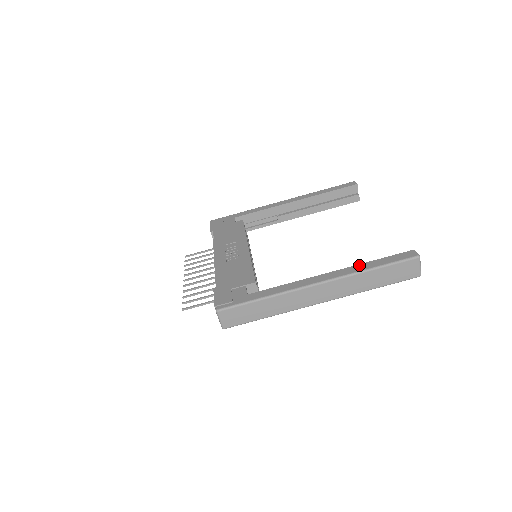
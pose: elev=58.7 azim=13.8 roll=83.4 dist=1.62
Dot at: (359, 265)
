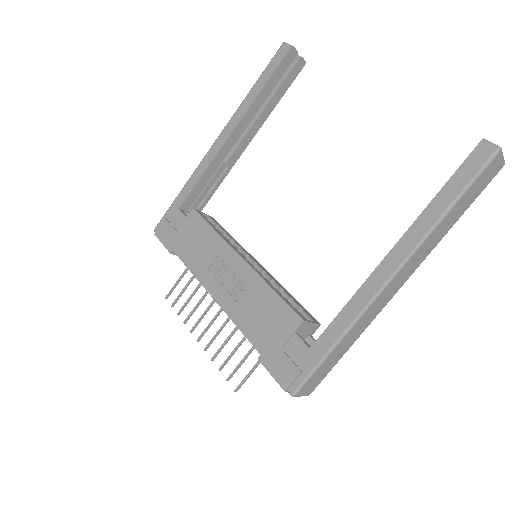
Dot at: (423, 215)
